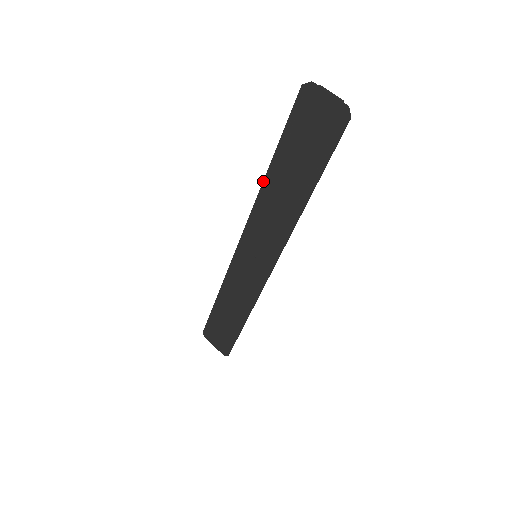
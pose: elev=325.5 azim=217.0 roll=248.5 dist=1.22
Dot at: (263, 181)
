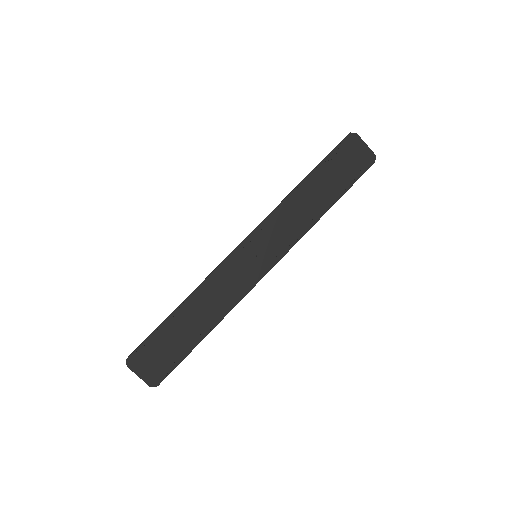
Dot at: (294, 189)
